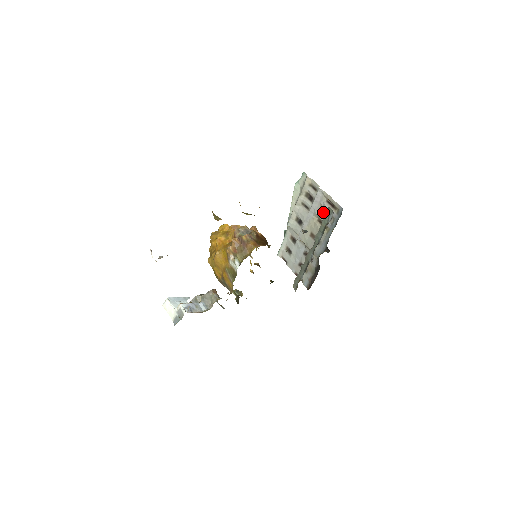
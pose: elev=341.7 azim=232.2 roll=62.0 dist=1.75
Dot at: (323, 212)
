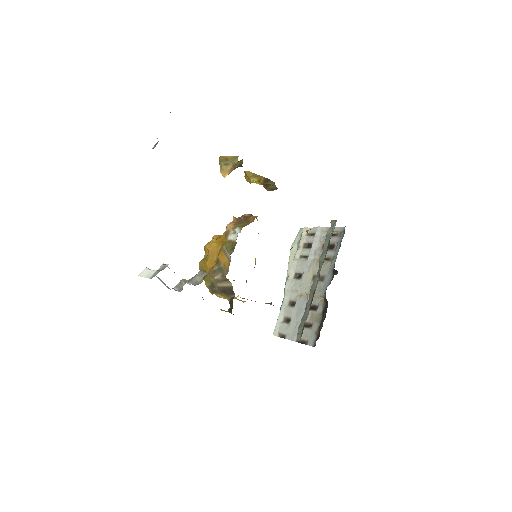
Dot at: occluded
